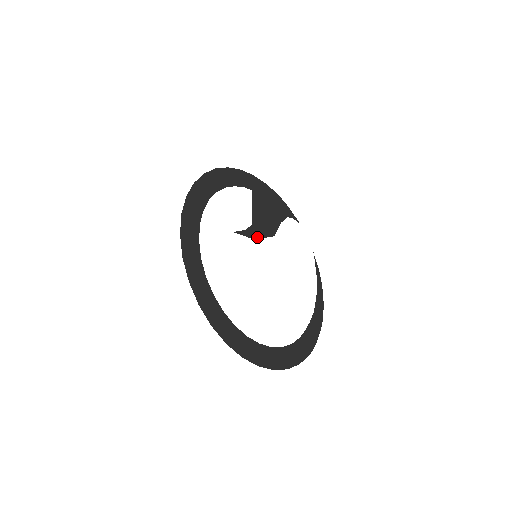
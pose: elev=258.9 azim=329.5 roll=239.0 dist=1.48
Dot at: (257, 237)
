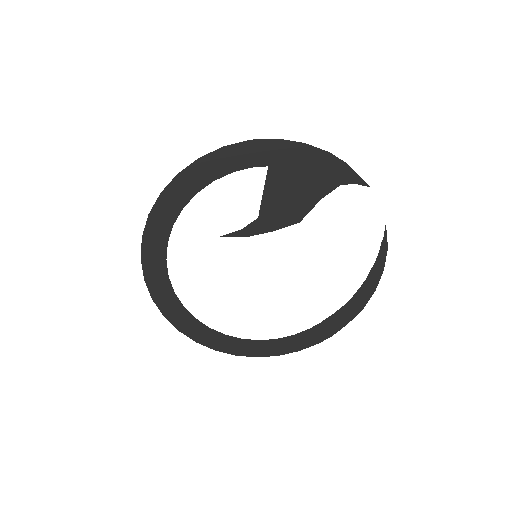
Dot at: (264, 232)
